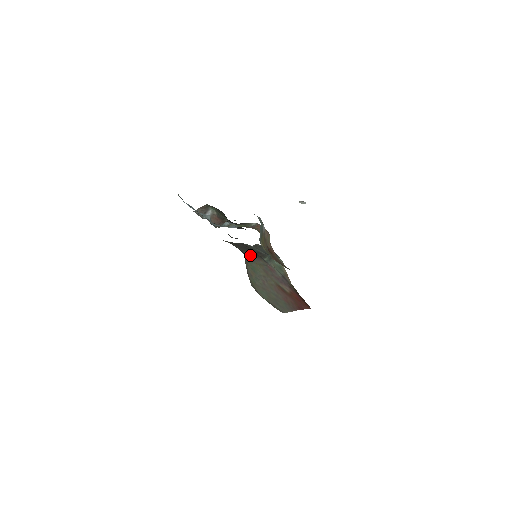
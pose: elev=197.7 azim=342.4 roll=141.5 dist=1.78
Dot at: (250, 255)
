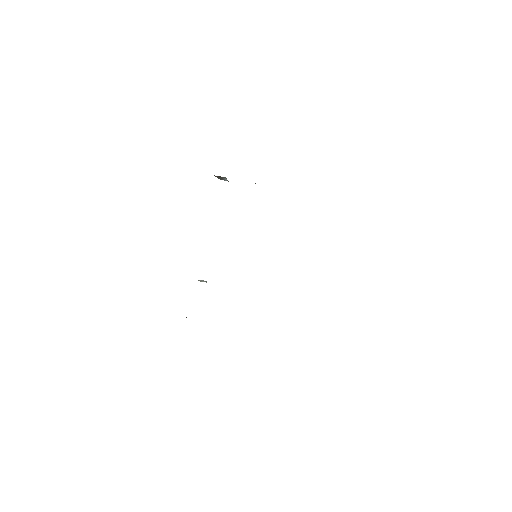
Dot at: occluded
